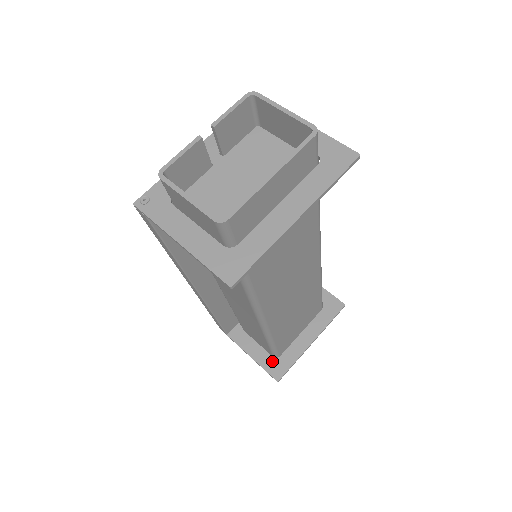
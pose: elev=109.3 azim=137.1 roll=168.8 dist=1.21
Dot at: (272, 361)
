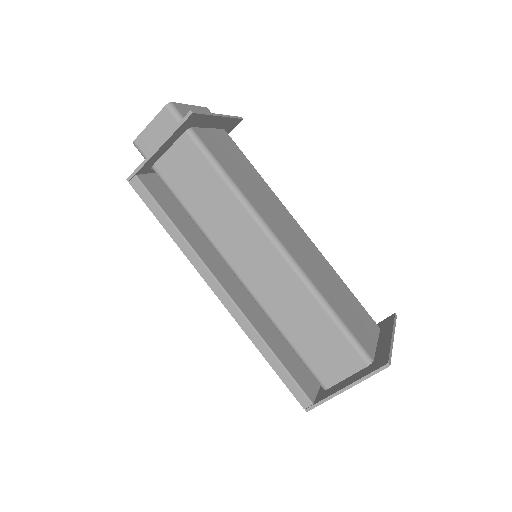
Dot at: (369, 367)
